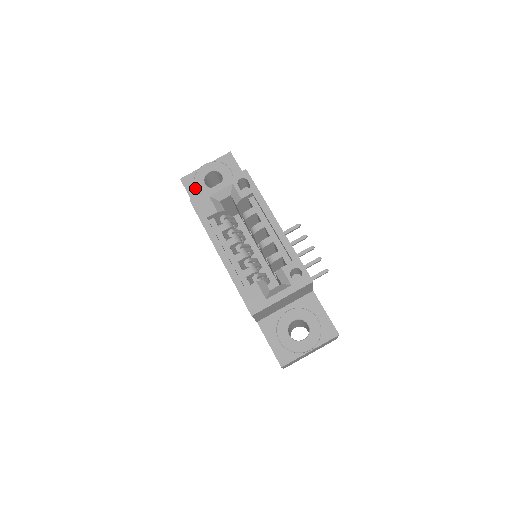
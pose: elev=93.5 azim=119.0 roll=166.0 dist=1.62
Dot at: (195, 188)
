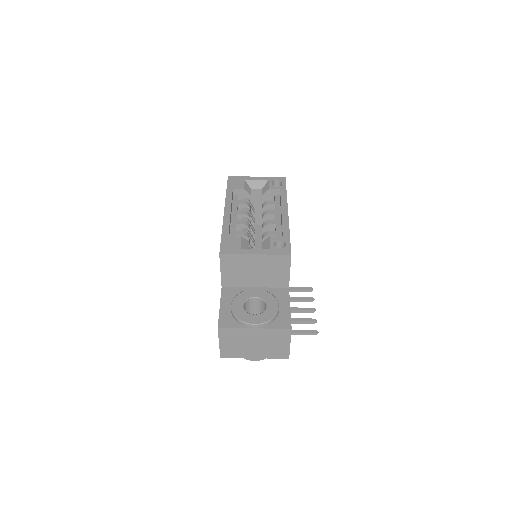
Dot at: occluded
